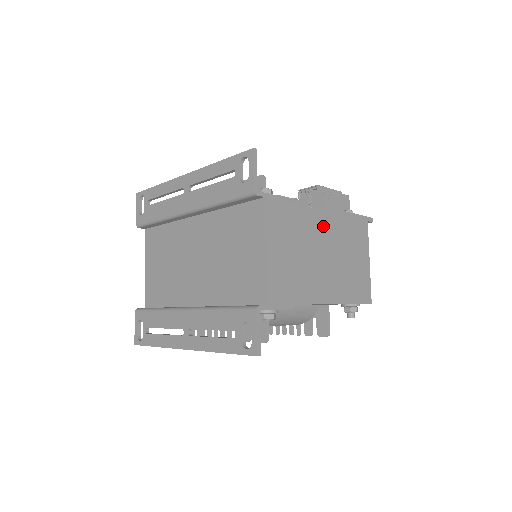
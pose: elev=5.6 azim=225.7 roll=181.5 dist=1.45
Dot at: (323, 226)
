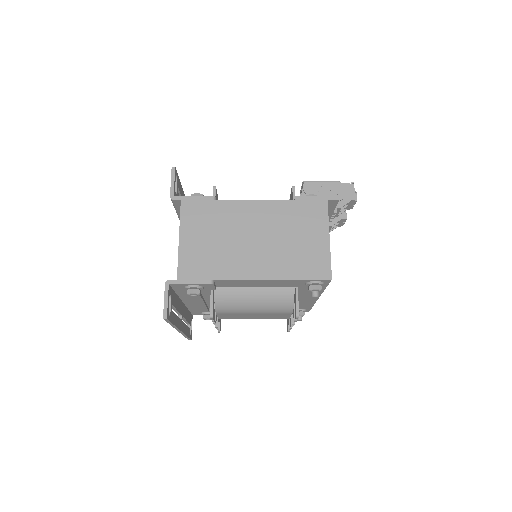
Dot at: (254, 213)
